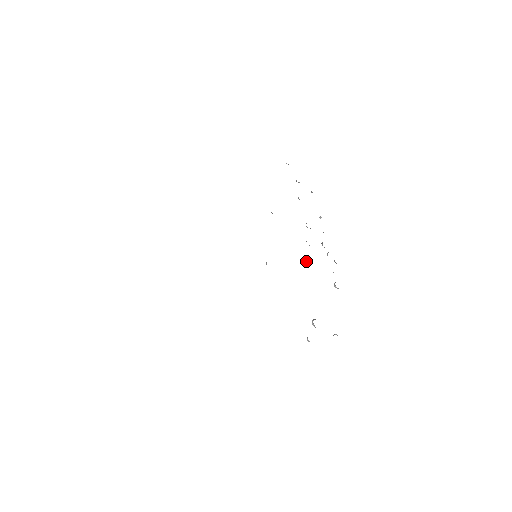
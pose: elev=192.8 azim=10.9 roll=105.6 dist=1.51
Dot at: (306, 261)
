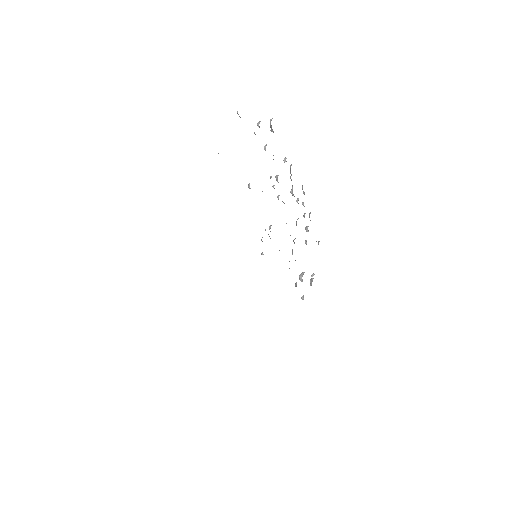
Dot at: (286, 223)
